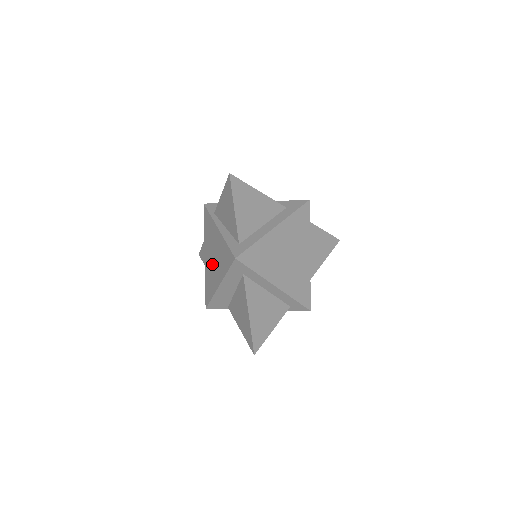
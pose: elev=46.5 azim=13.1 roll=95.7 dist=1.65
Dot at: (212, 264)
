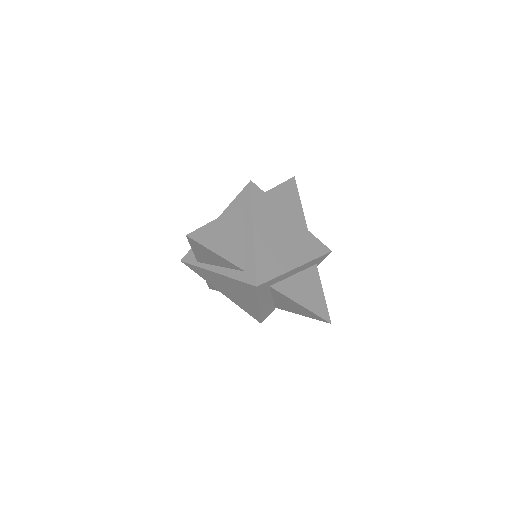
Dot at: (235, 296)
